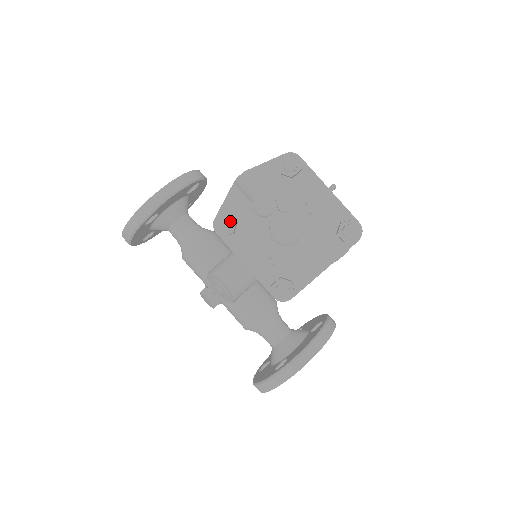
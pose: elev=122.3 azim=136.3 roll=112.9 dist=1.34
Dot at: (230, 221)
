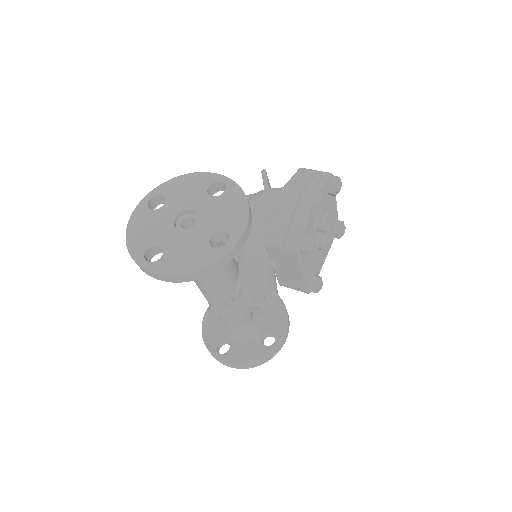
Dot at: (315, 242)
